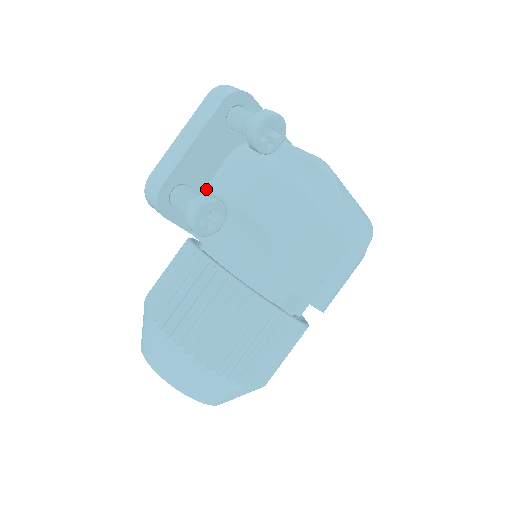
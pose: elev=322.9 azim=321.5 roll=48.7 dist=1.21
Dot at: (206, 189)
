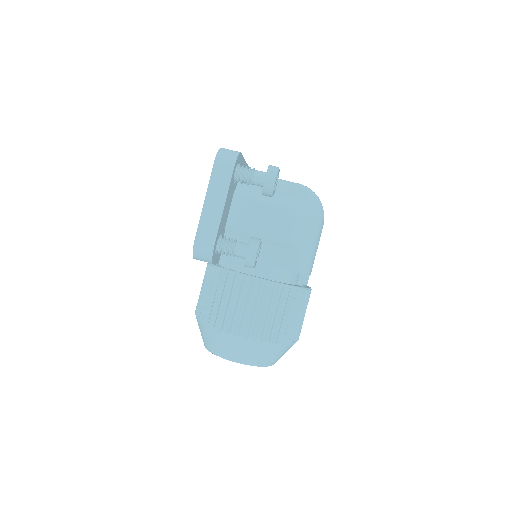
Dot at: (225, 229)
